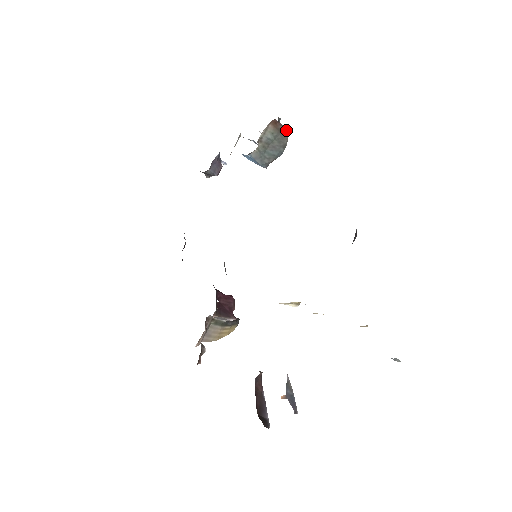
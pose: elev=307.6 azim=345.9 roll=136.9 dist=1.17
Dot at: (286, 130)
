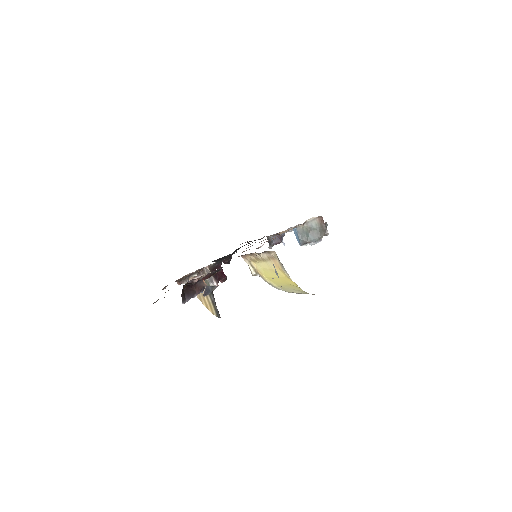
Dot at: (326, 230)
